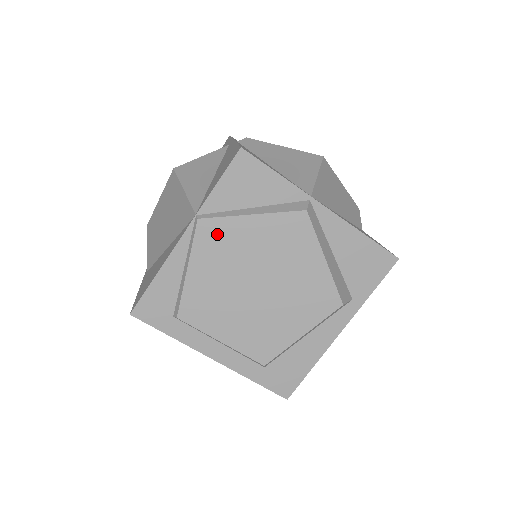
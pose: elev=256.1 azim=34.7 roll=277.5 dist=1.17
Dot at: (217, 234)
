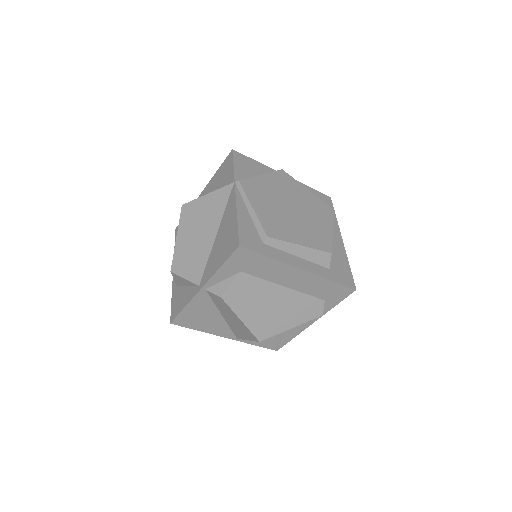
Dot at: (253, 186)
